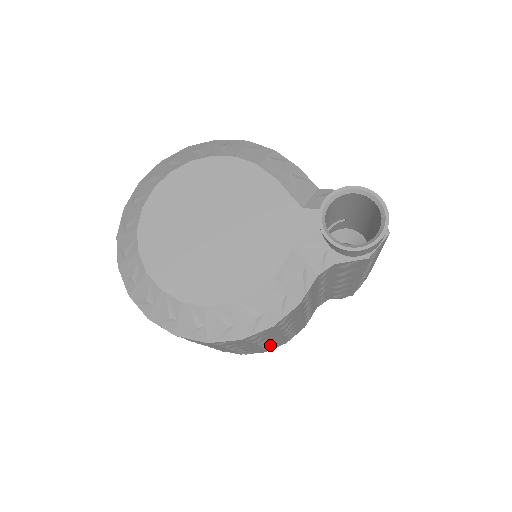
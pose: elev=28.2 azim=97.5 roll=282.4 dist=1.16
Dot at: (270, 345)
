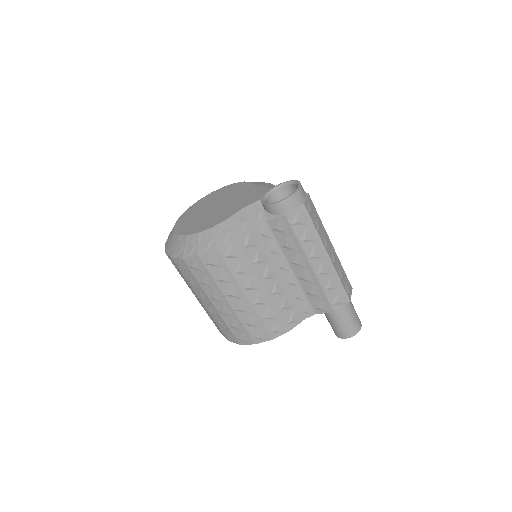
Dot at: (248, 318)
